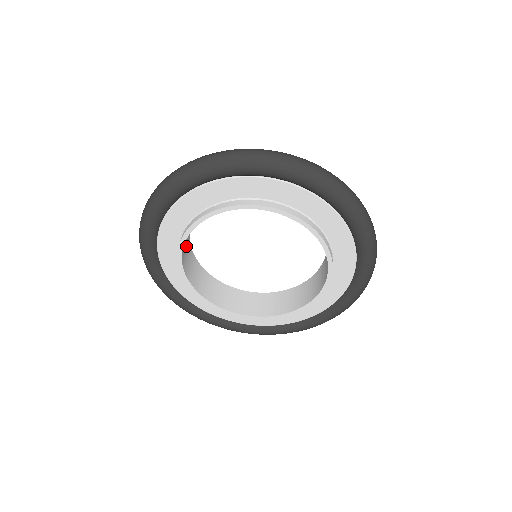
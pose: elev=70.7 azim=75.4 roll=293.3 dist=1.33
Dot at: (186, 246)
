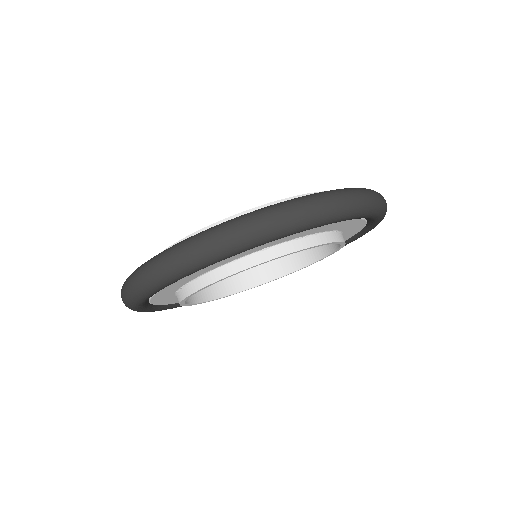
Dot at: occluded
